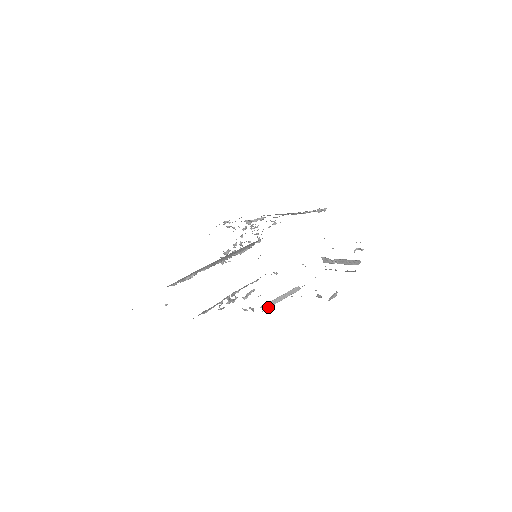
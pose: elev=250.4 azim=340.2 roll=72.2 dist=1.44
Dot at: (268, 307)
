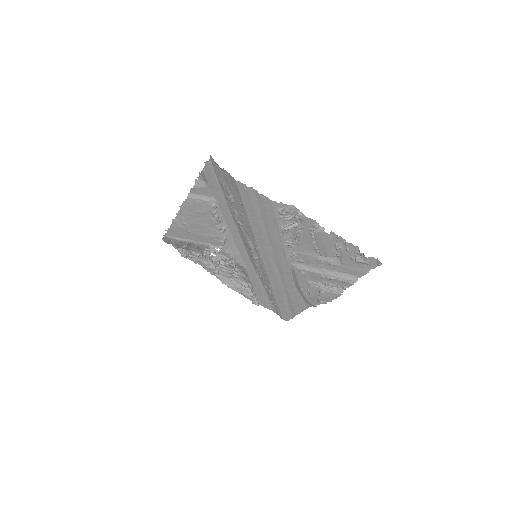
Dot at: (331, 237)
